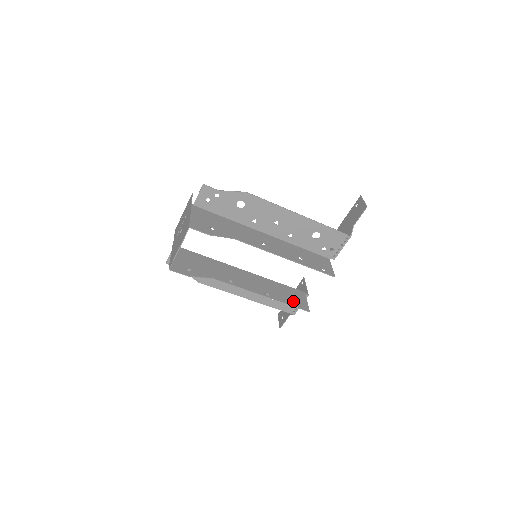
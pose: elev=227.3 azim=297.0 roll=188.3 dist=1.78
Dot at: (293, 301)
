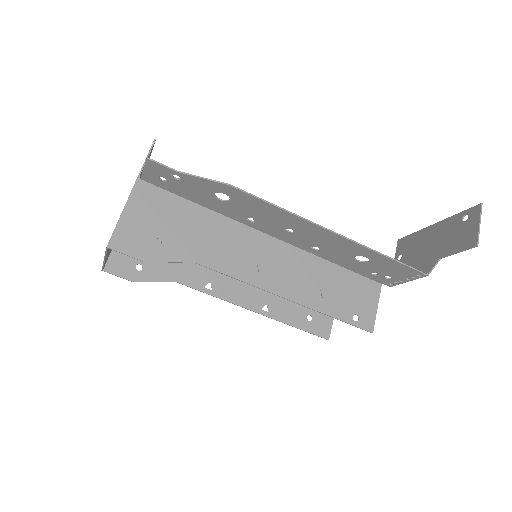
Dot at: (307, 320)
